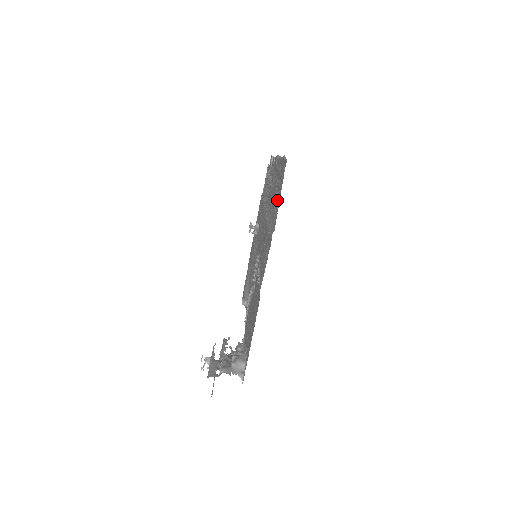
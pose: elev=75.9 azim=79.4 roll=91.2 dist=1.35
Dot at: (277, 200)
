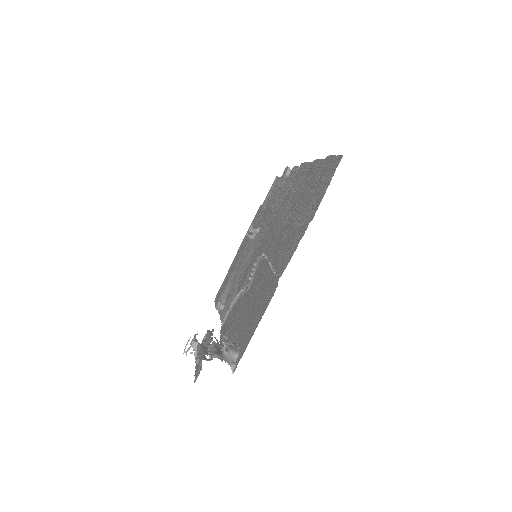
Dot at: (317, 194)
